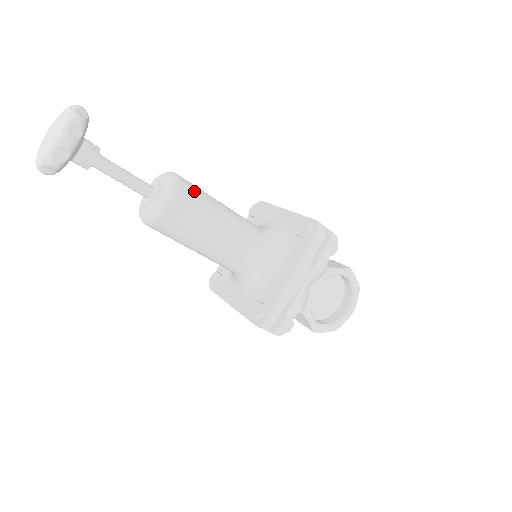
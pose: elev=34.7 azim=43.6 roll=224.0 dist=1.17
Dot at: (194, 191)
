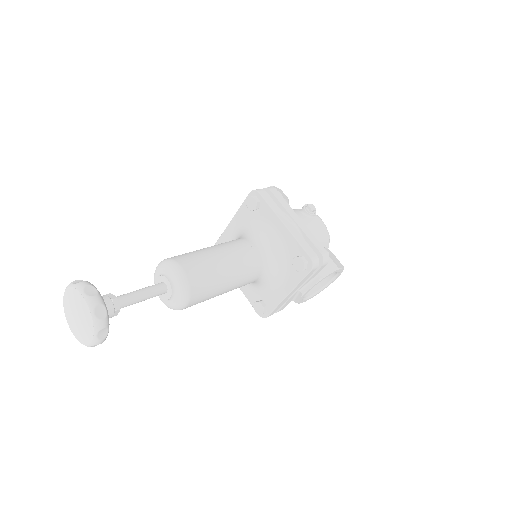
Dot at: (203, 281)
